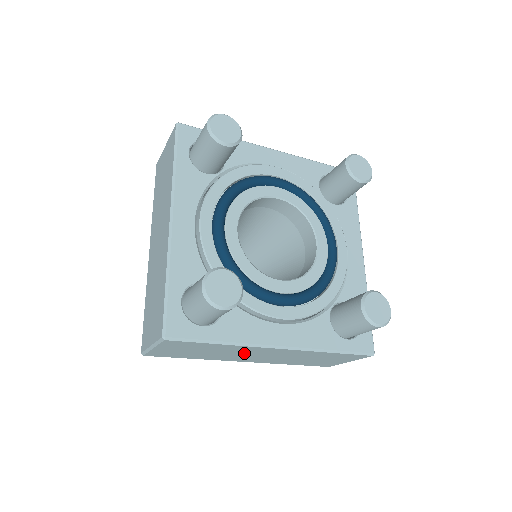
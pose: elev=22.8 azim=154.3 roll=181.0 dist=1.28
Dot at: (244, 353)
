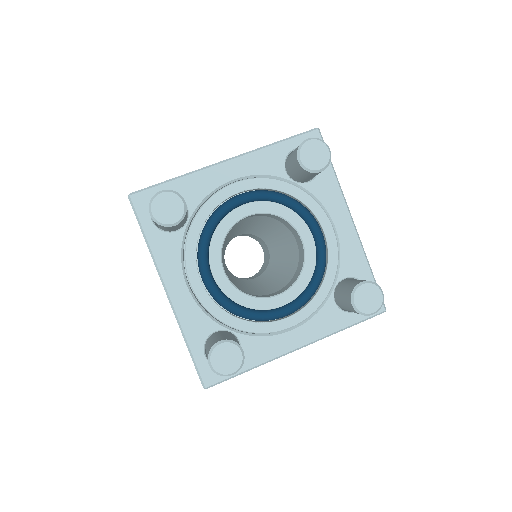
Dot at: occluded
